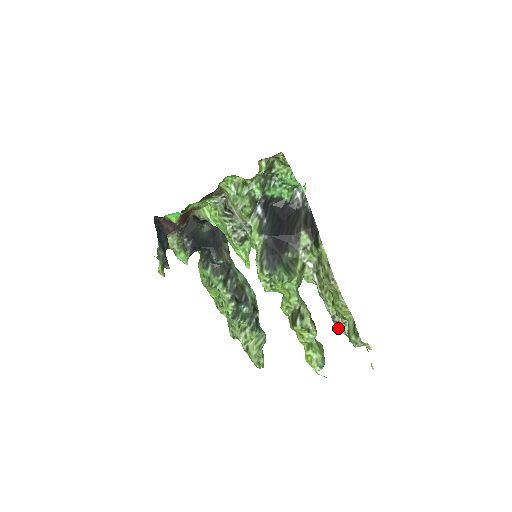
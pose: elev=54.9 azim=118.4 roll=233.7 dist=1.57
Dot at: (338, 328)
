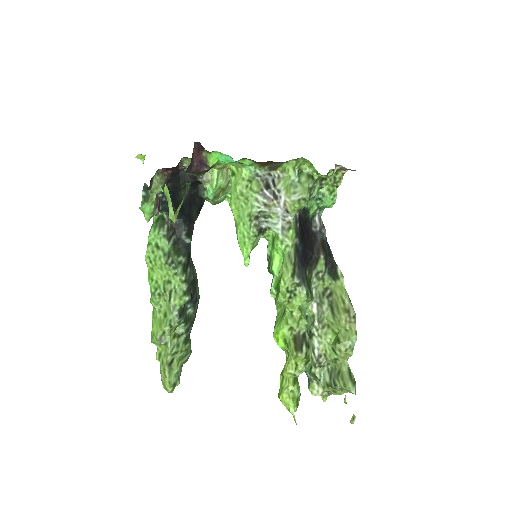
Dot at: (311, 369)
